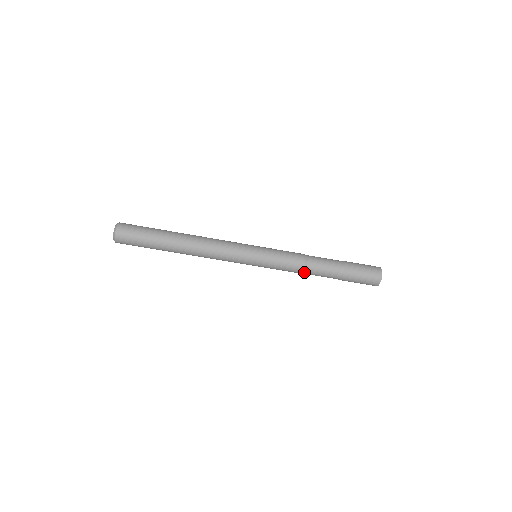
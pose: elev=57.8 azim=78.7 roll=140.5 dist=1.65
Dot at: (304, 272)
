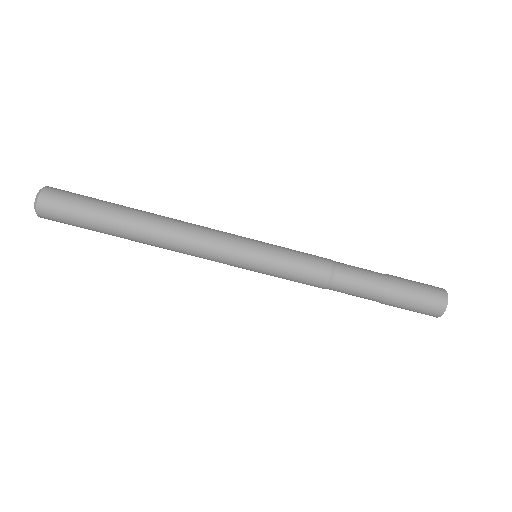
Dot at: (330, 282)
